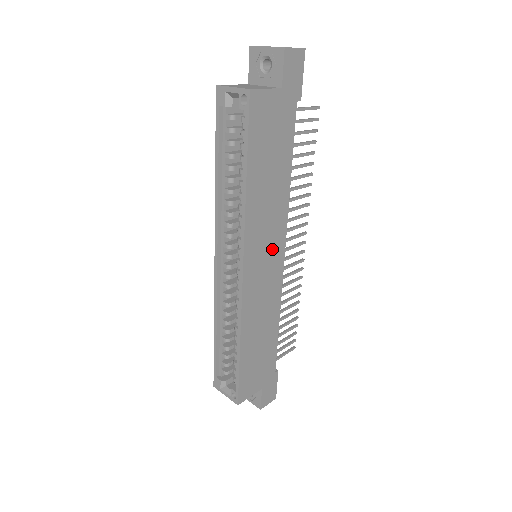
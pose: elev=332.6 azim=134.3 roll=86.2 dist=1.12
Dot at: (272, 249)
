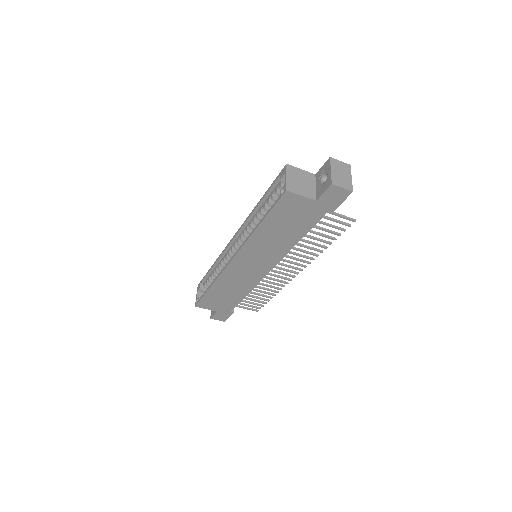
Dot at: (261, 263)
